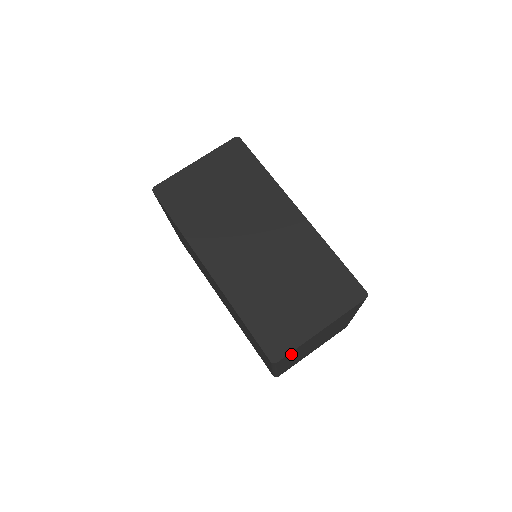
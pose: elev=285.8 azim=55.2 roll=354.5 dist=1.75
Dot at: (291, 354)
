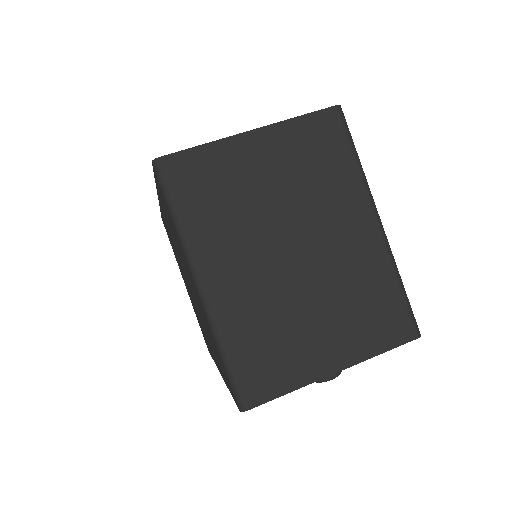
Dot at: (200, 178)
